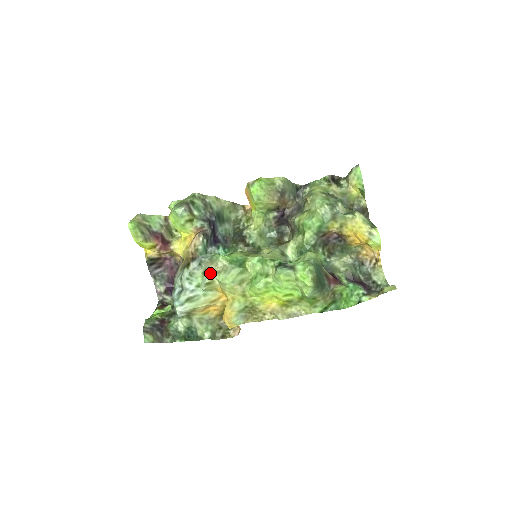
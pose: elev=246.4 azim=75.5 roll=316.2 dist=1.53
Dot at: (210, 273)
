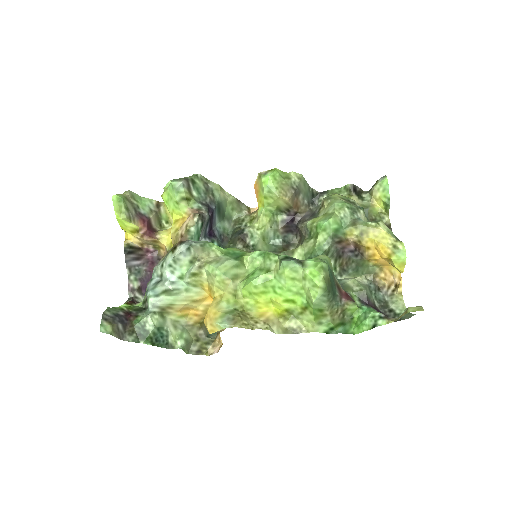
Dot at: (199, 262)
